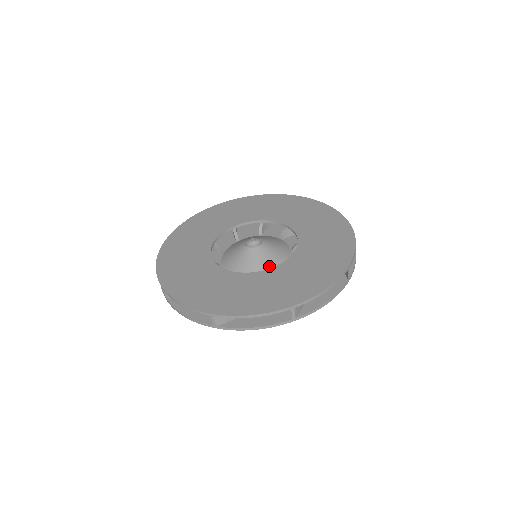
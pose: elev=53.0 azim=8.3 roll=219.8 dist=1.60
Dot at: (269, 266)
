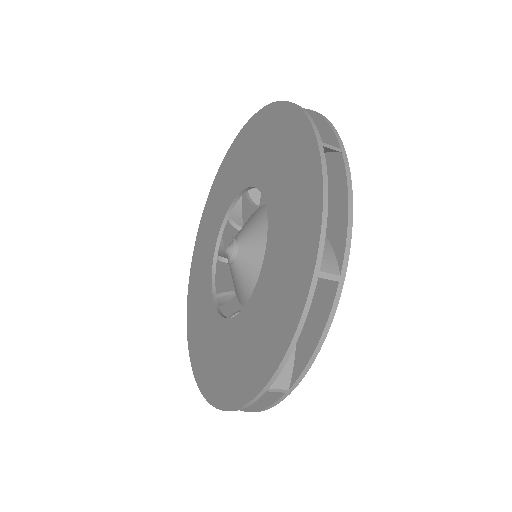
Dot at: (246, 296)
